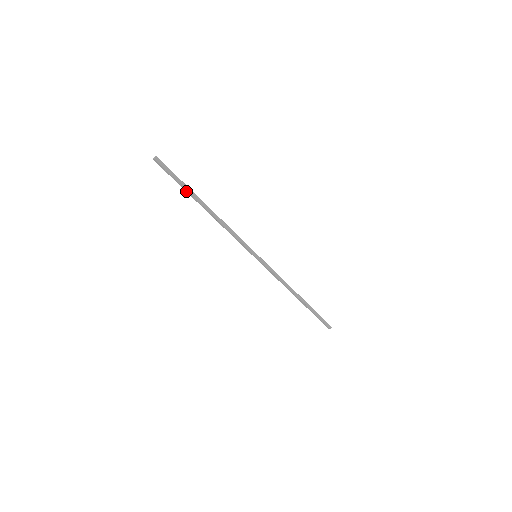
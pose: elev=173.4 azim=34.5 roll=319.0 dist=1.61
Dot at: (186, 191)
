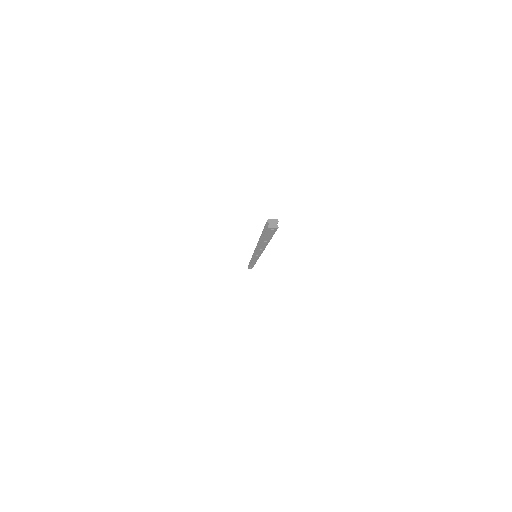
Dot at: (263, 241)
